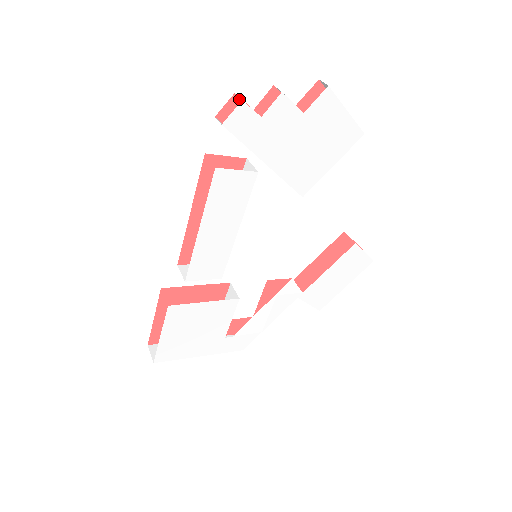
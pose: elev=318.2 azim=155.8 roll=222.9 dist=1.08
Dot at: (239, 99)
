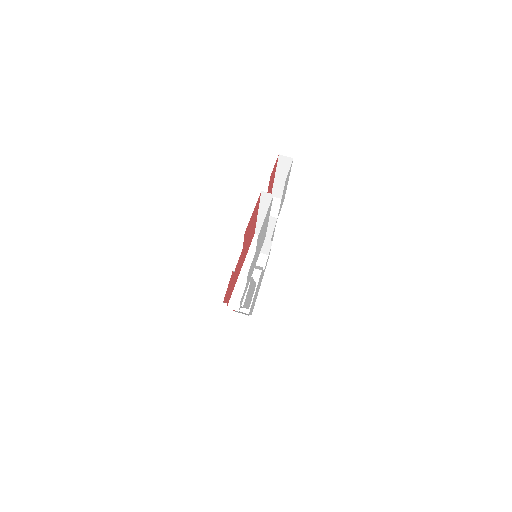
Dot at: (229, 293)
